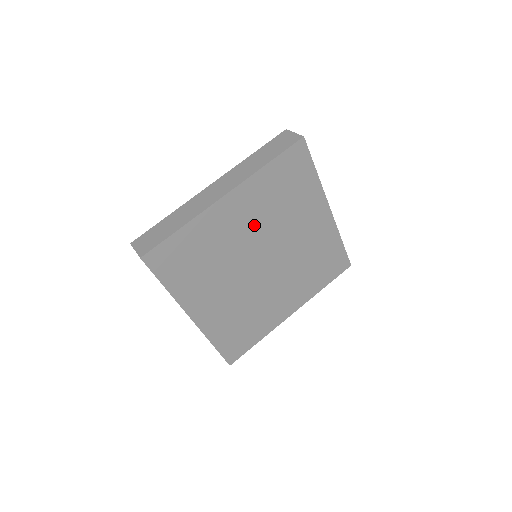
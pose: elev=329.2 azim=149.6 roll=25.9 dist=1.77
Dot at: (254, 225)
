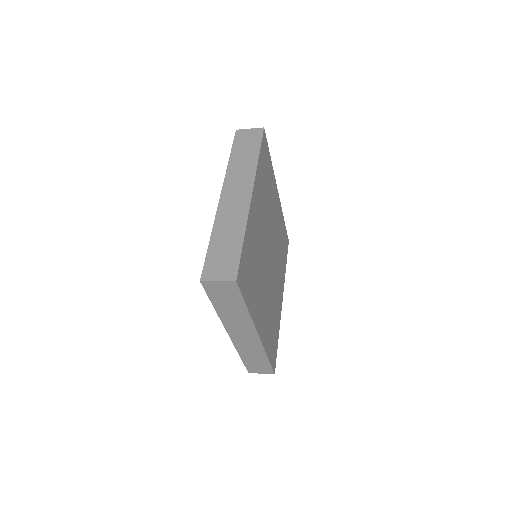
Dot at: (263, 220)
